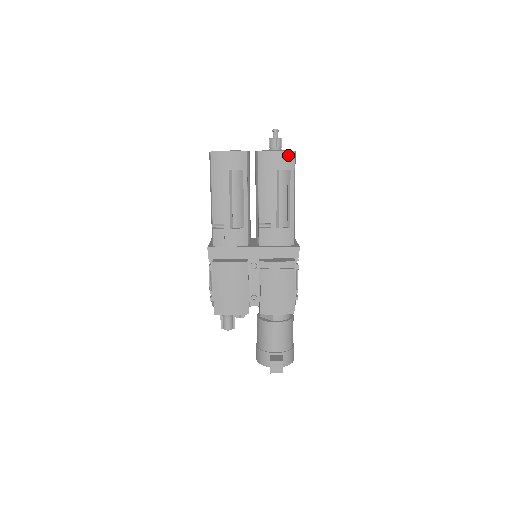
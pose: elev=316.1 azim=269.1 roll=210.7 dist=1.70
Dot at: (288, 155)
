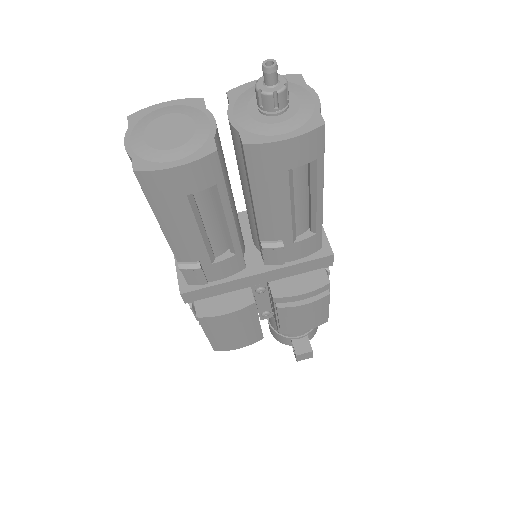
Dot at: (311, 138)
